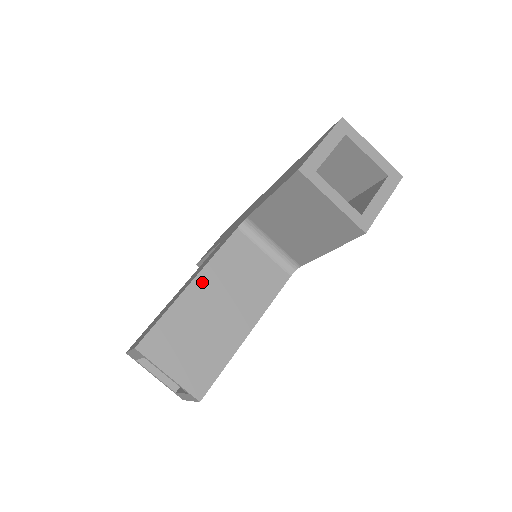
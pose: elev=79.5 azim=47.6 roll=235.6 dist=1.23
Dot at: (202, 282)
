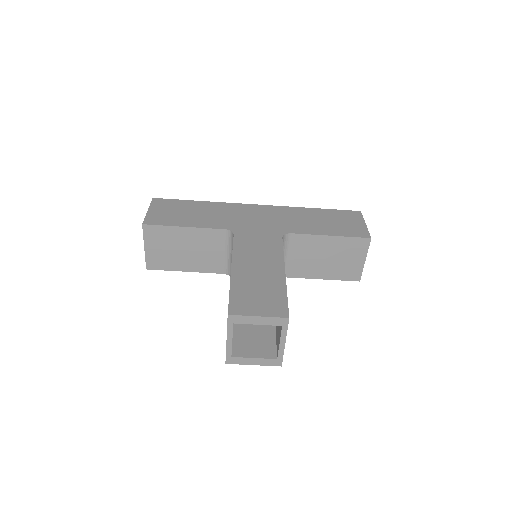
Dot at: occluded
